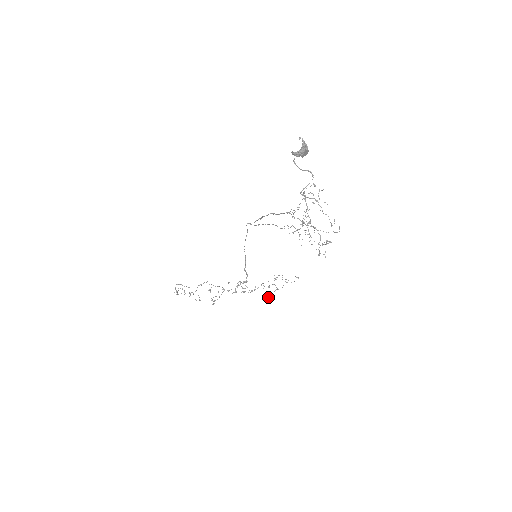
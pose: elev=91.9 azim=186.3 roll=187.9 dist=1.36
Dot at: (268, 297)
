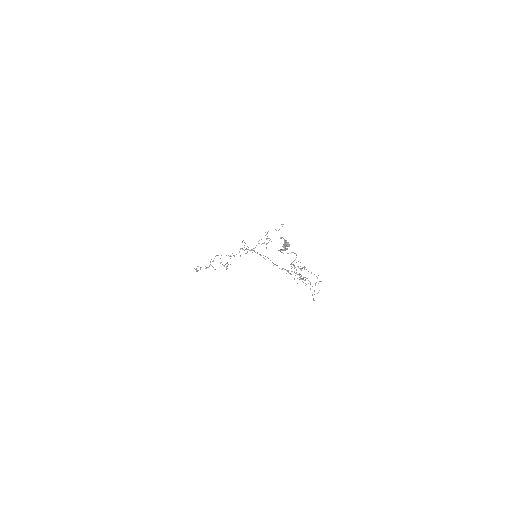
Dot at: occluded
